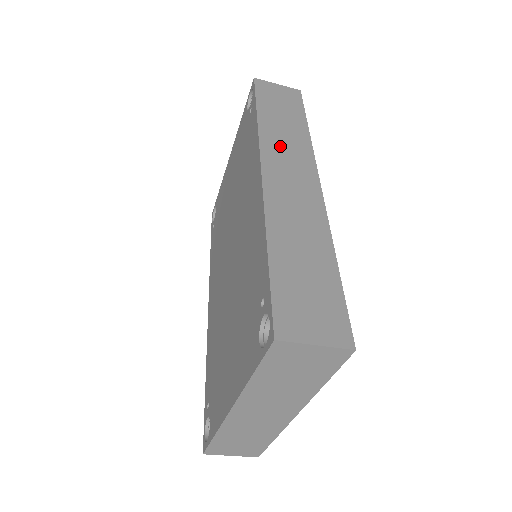
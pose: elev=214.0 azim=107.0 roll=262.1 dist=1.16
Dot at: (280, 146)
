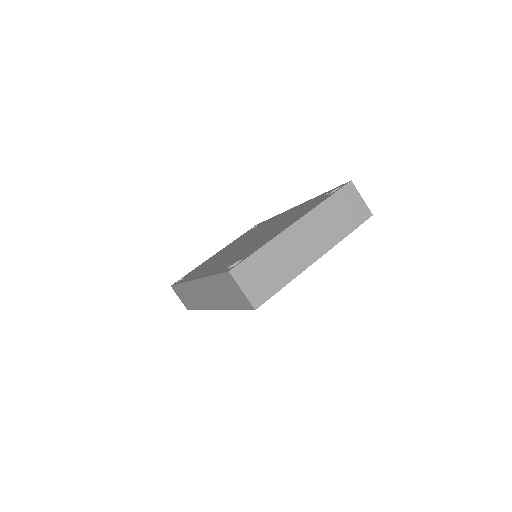
Dot at: occluded
